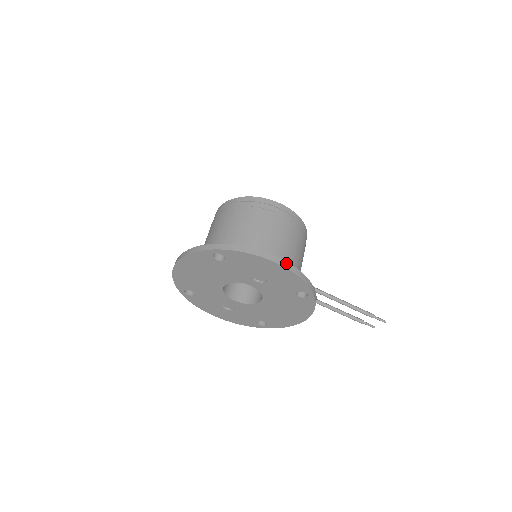
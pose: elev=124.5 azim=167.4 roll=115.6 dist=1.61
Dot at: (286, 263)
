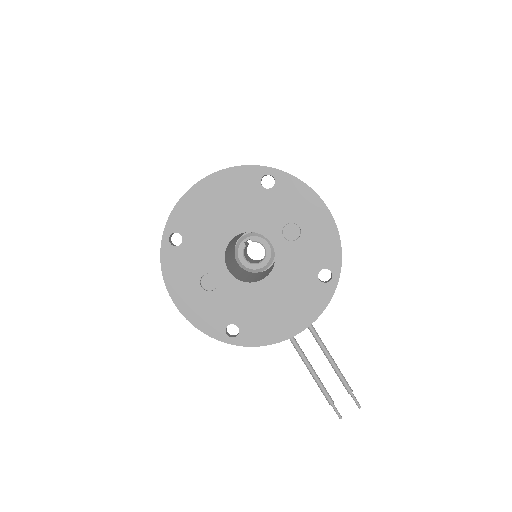
Dot at: (334, 220)
